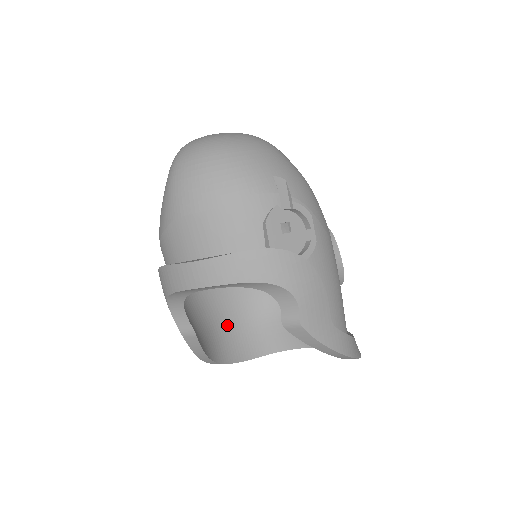
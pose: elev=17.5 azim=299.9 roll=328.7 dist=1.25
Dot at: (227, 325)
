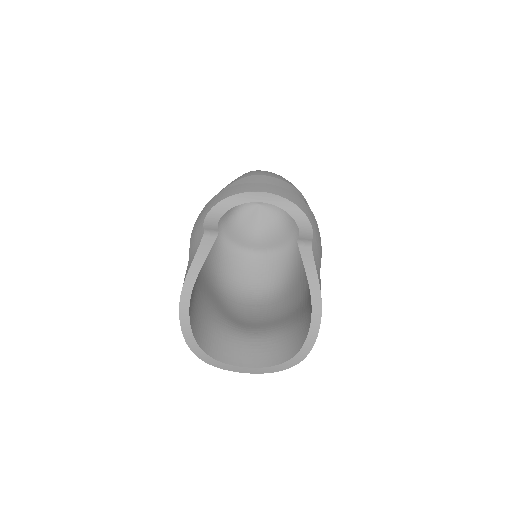
Dot at: (197, 299)
